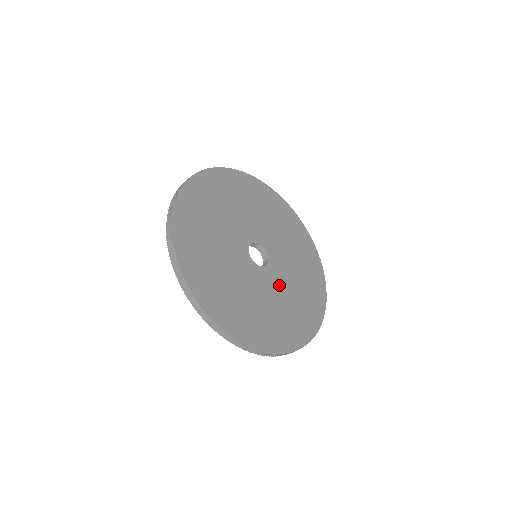
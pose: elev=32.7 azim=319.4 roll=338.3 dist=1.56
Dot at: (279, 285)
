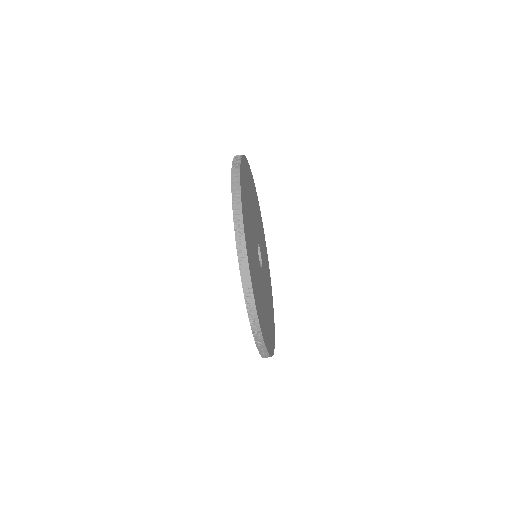
Dot at: (260, 278)
